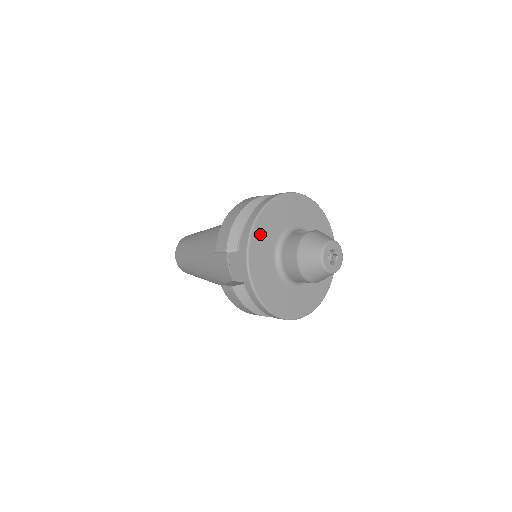
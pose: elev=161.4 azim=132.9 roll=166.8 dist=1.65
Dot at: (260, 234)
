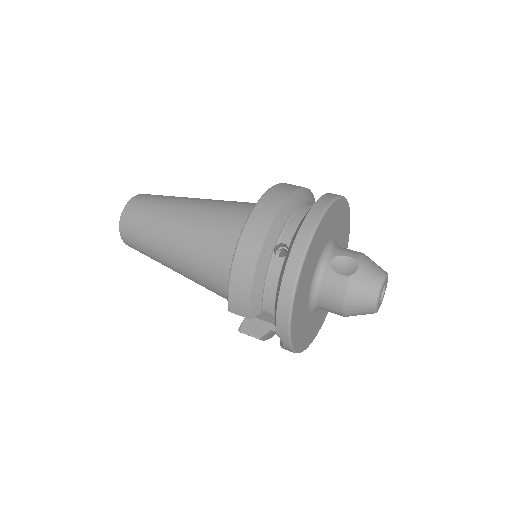
Dot at: (298, 302)
